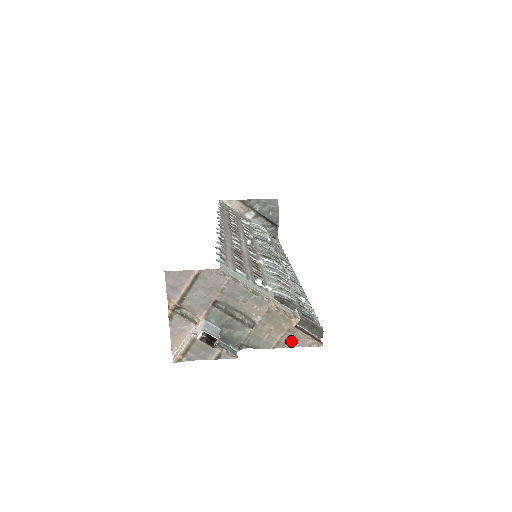
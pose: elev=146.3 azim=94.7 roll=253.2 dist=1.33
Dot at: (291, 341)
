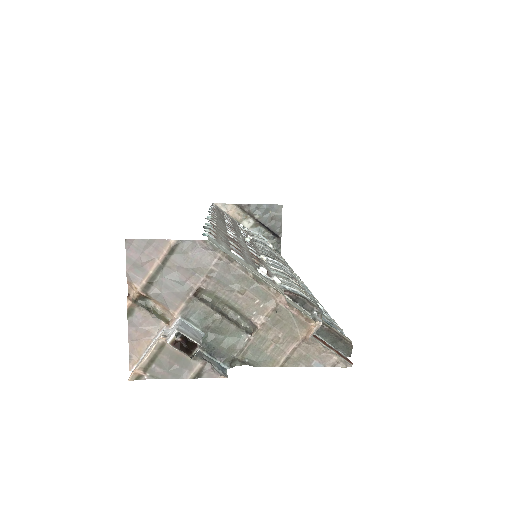
Dot at: (307, 357)
